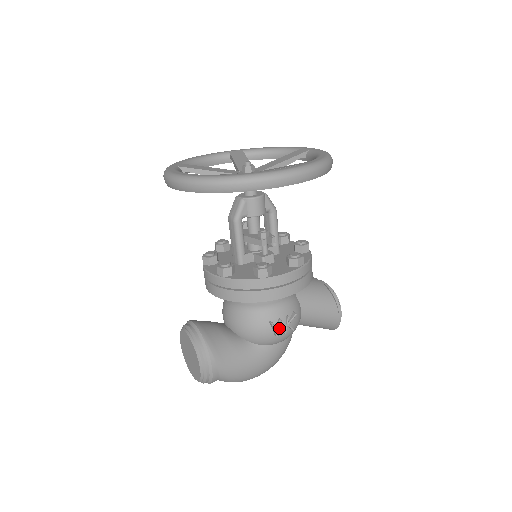
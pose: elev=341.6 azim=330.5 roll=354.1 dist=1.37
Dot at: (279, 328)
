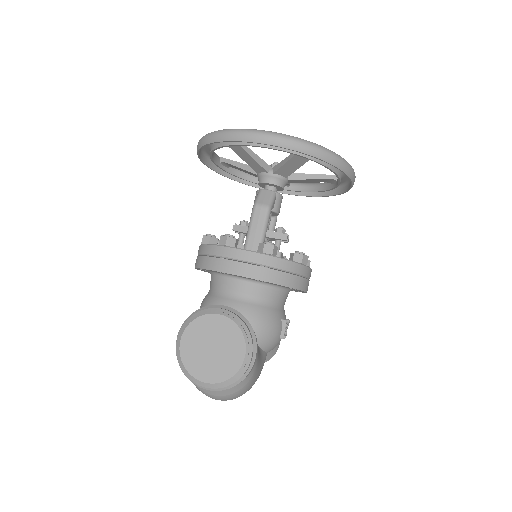
Dot at: (286, 329)
